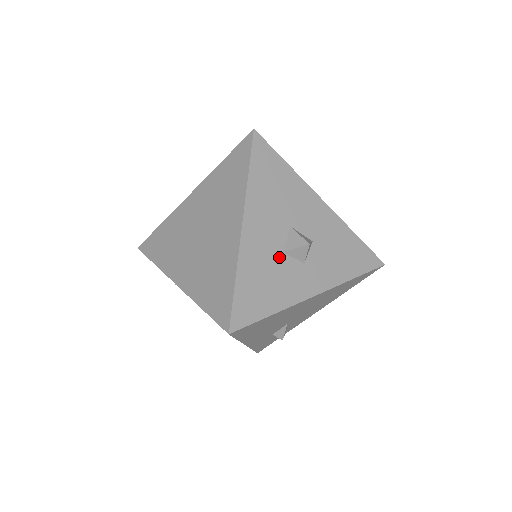
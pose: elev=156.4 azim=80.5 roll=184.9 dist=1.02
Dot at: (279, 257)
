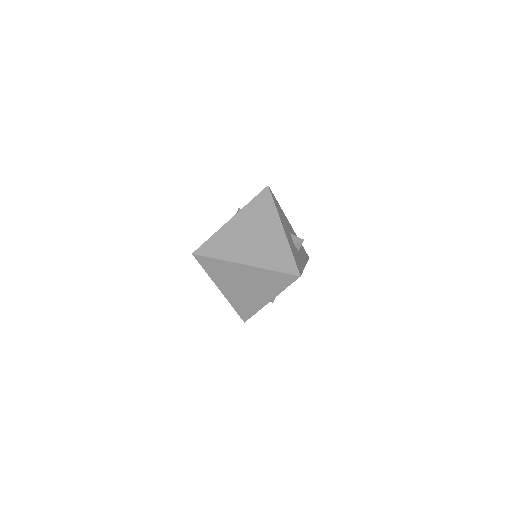
Dot at: (294, 246)
